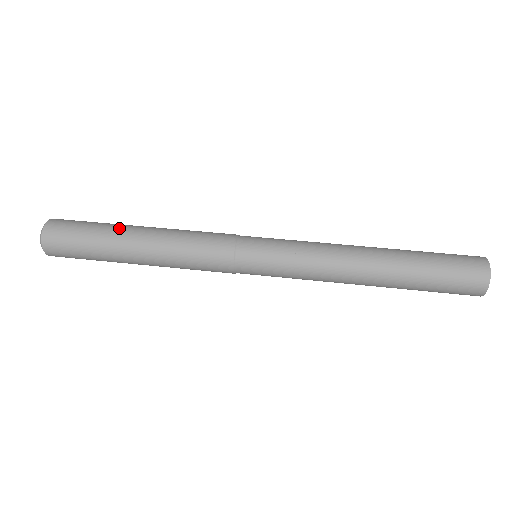
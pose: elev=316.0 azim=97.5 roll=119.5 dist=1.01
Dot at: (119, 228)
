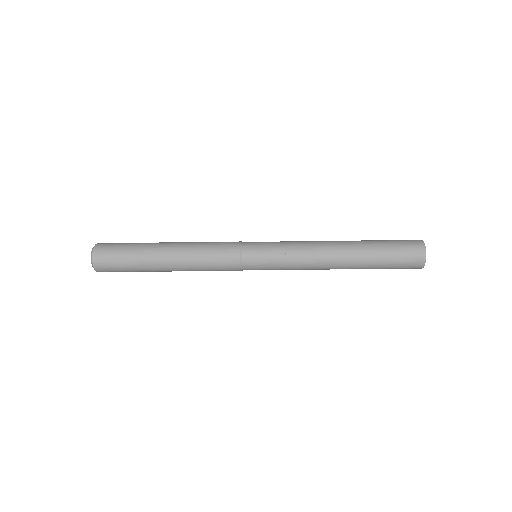
Dot at: occluded
